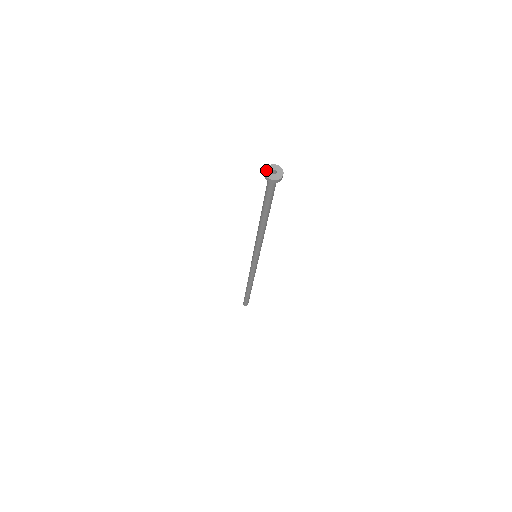
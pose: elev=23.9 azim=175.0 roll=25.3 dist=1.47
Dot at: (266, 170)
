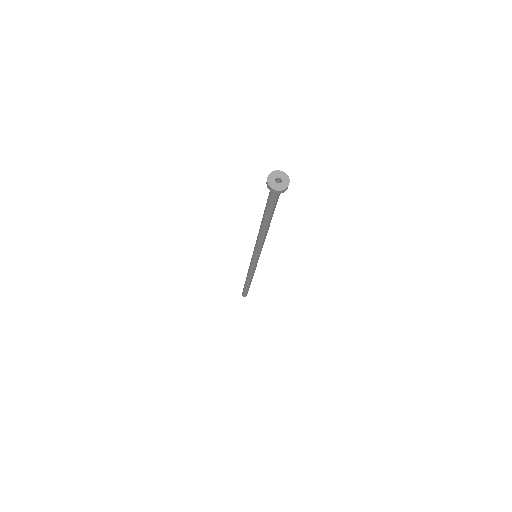
Dot at: (272, 173)
